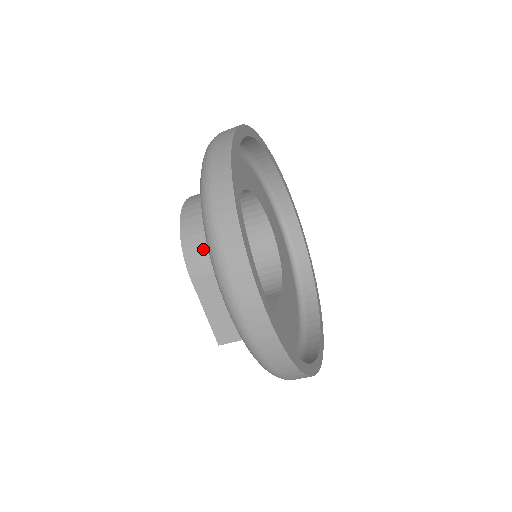
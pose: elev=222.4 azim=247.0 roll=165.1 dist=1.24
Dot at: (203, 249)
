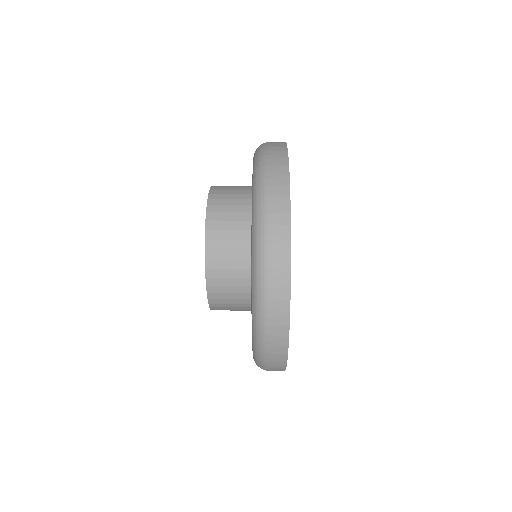
Dot at: (229, 309)
